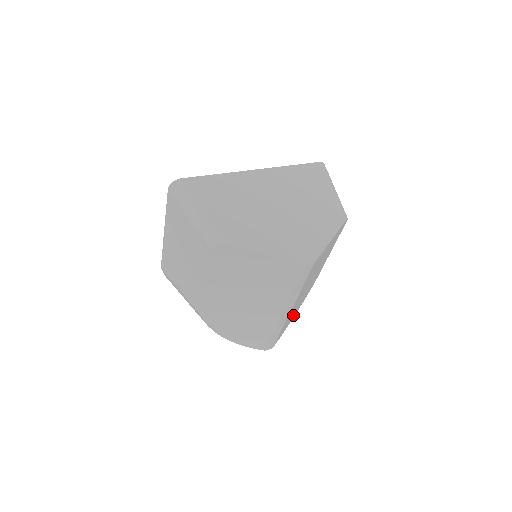
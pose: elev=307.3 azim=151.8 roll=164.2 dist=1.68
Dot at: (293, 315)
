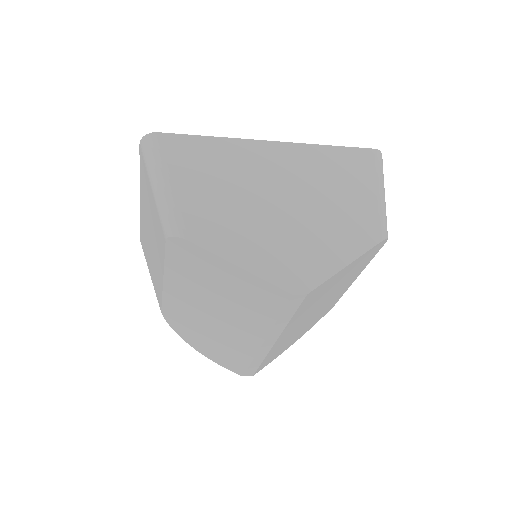
Dot at: (291, 342)
